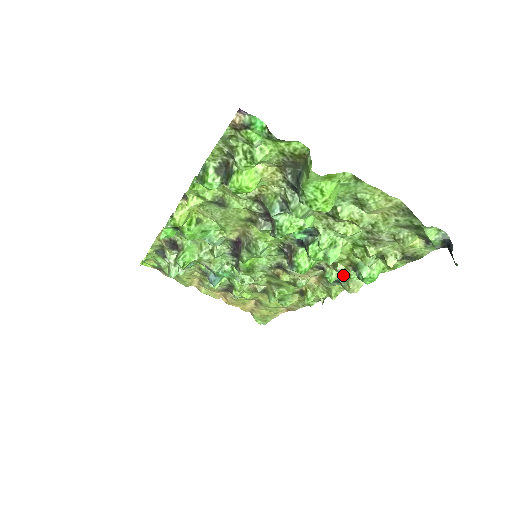
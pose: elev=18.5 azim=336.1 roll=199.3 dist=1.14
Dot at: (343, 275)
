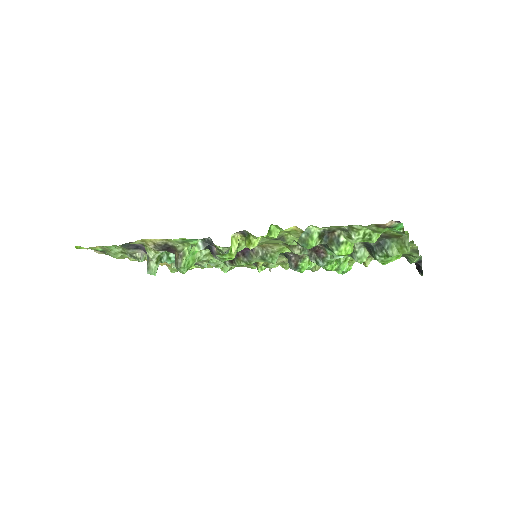
Dot at: occluded
